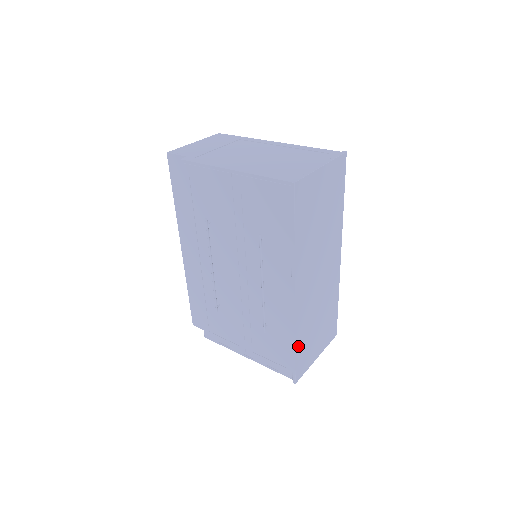
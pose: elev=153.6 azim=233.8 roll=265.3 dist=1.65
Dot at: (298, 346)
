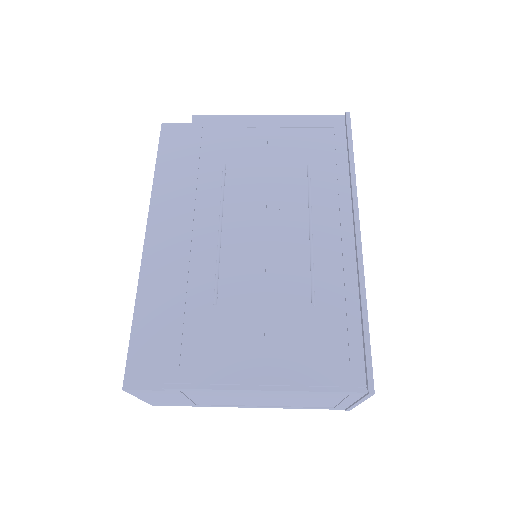
Dot at: occluded
